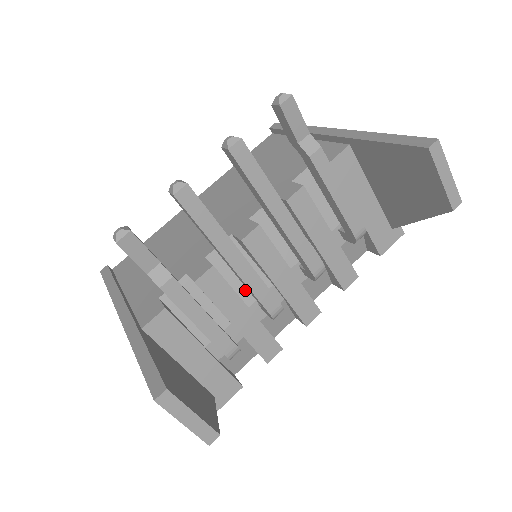
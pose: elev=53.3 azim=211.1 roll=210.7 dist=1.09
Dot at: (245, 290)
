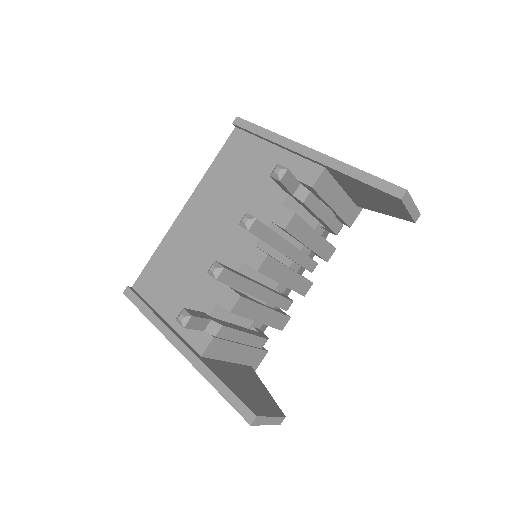
Dot at: occluded
